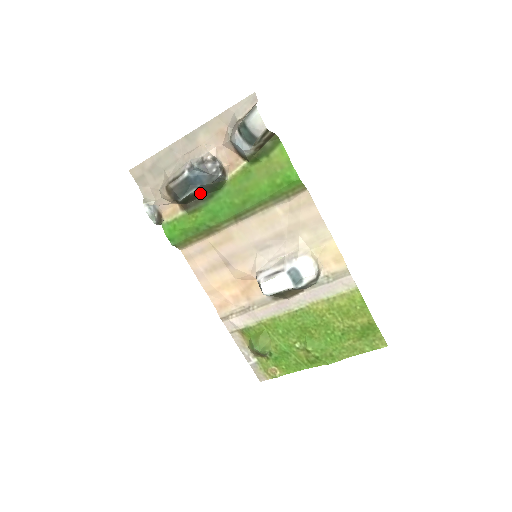
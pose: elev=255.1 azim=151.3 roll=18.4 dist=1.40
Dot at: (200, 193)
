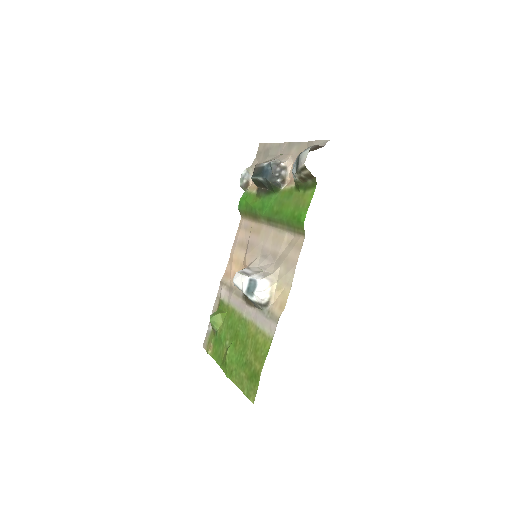
Dot at: (264, 184)
